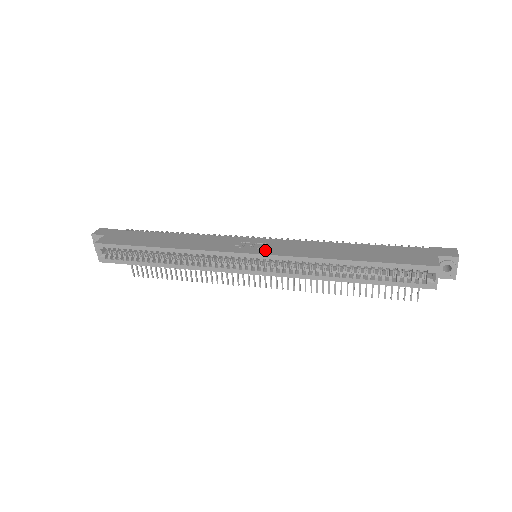
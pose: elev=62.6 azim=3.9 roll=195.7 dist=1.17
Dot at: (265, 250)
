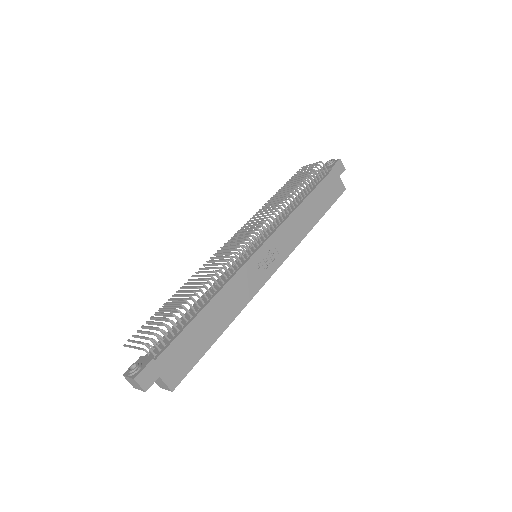
Dot at: (279, 258)
